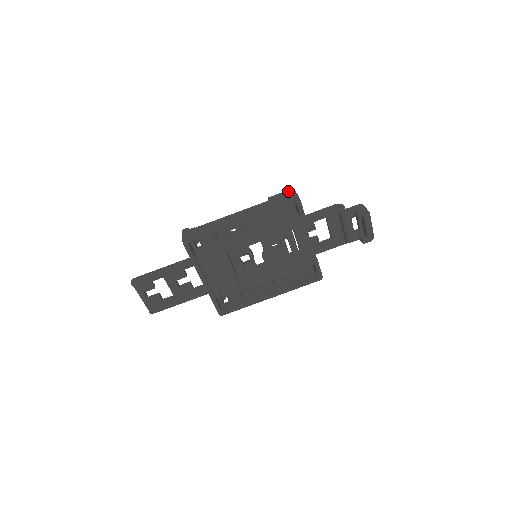
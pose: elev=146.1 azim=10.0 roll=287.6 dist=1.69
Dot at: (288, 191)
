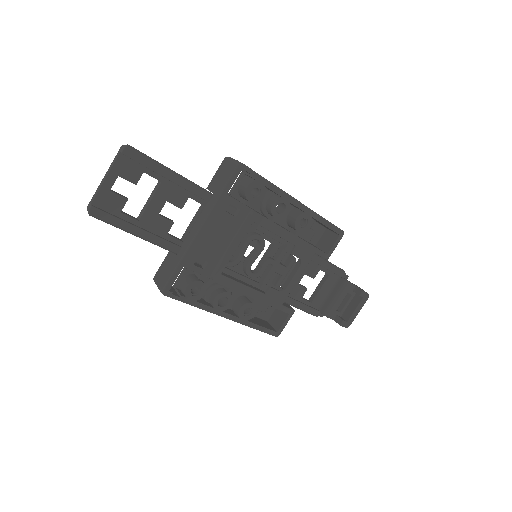
Dot at: occluded
